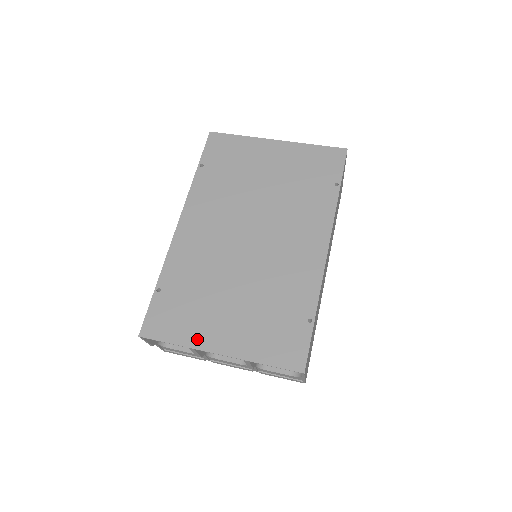
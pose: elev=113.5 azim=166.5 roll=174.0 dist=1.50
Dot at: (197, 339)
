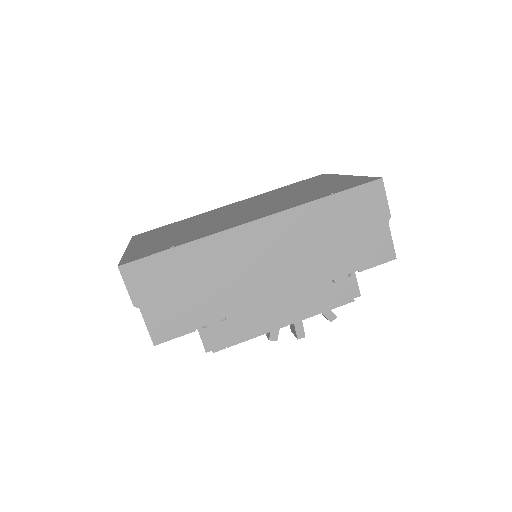
Dot at: (137, 242)
